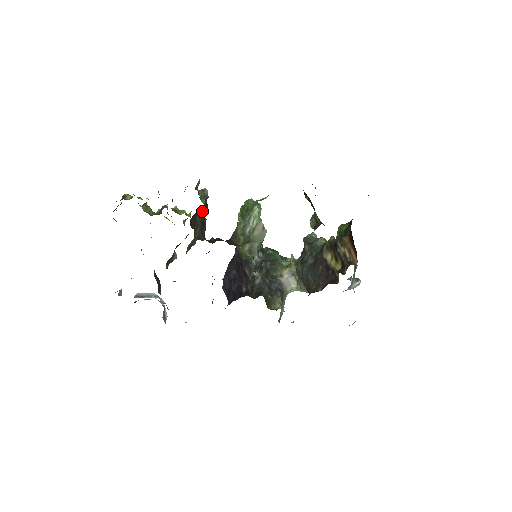
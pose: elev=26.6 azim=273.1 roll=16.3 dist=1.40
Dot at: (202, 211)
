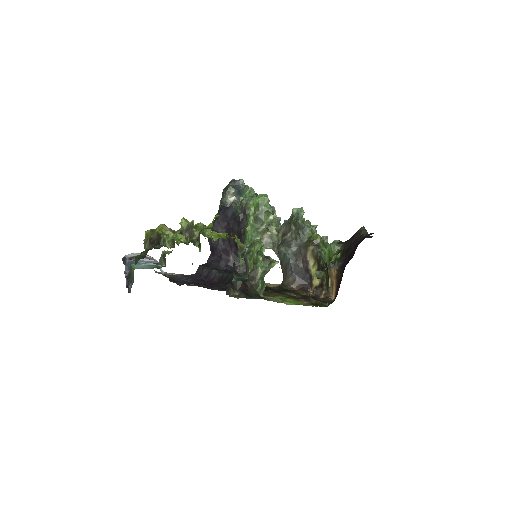
Dot at: occluded
